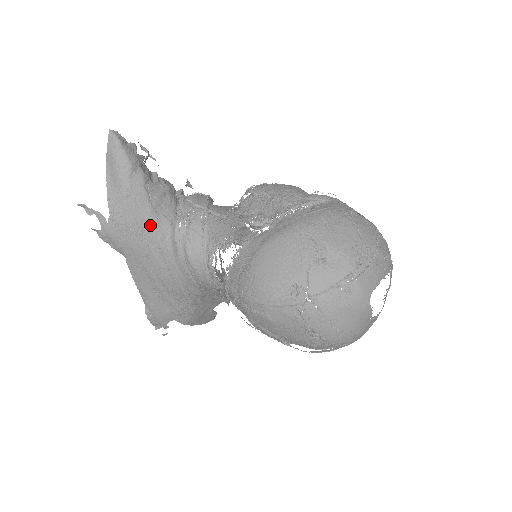
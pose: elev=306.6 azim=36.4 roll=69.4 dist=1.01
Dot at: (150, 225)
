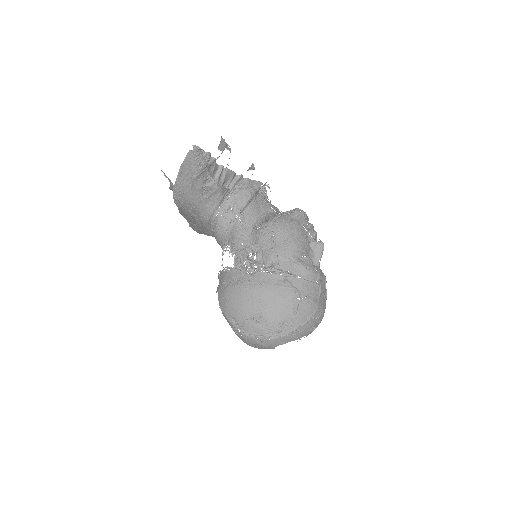
Dot at: (197, 207)
